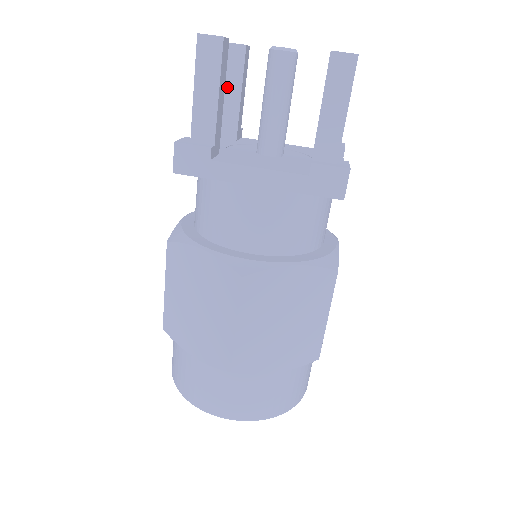
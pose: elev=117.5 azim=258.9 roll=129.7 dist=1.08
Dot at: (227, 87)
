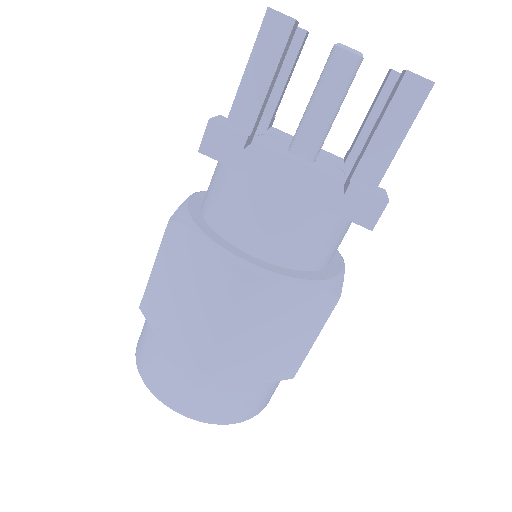
Dot at: occluded
